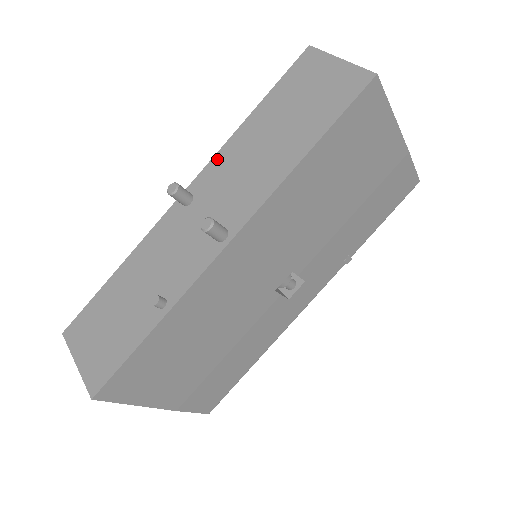
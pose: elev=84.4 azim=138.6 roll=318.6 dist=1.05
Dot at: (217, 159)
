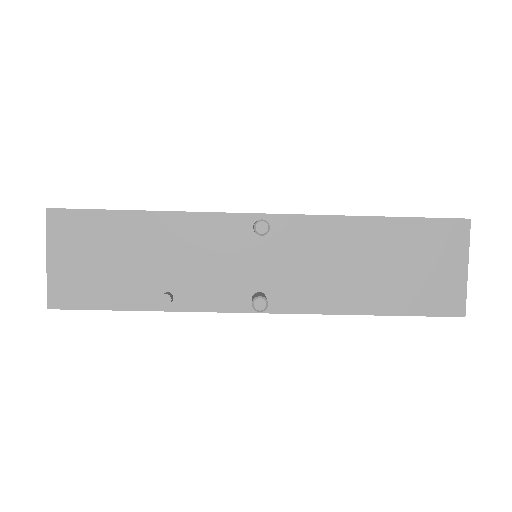
Dot at: (316, 222)
